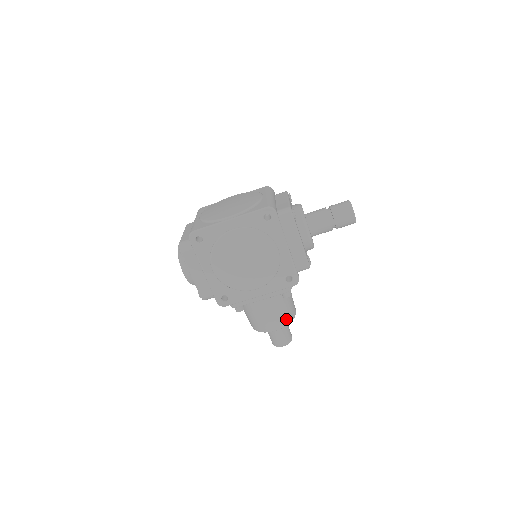
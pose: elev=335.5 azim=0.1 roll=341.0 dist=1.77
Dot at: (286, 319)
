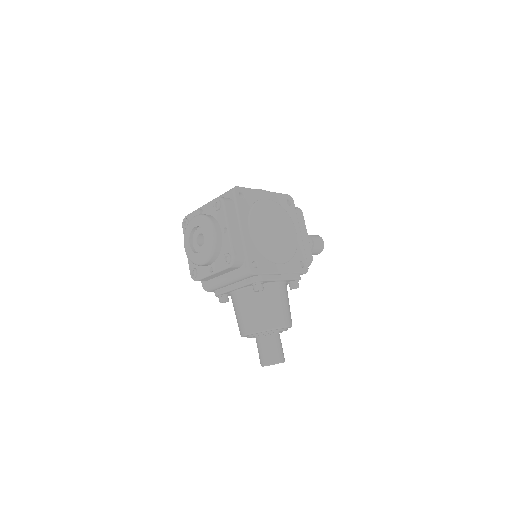
Dot at: (291, 319)
